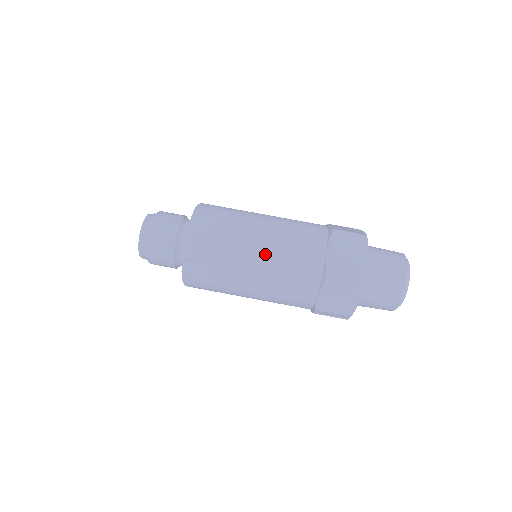
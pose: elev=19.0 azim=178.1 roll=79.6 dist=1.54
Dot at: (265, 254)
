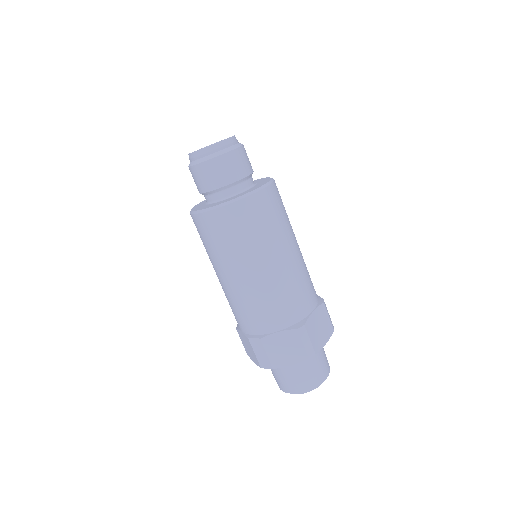
Dot at: (287, 265)
